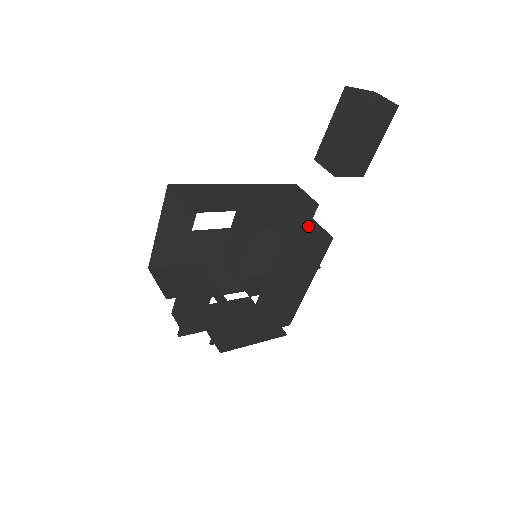
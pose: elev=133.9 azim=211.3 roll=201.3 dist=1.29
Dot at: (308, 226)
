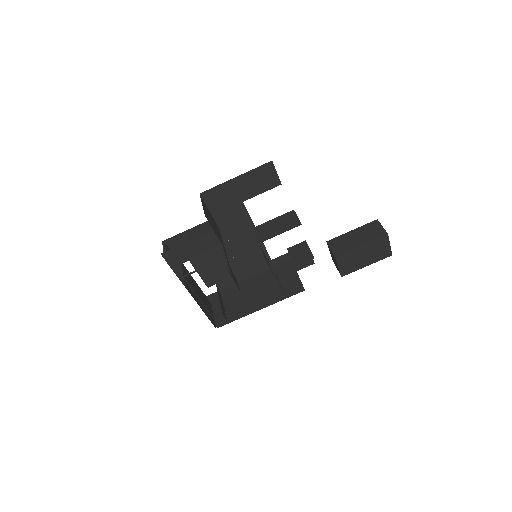
Dot at: (297, 270)
